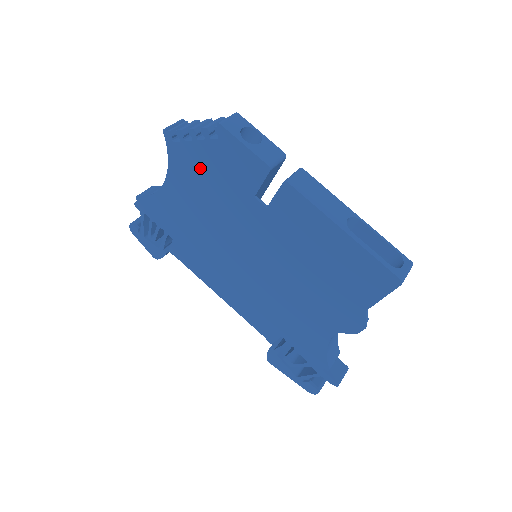
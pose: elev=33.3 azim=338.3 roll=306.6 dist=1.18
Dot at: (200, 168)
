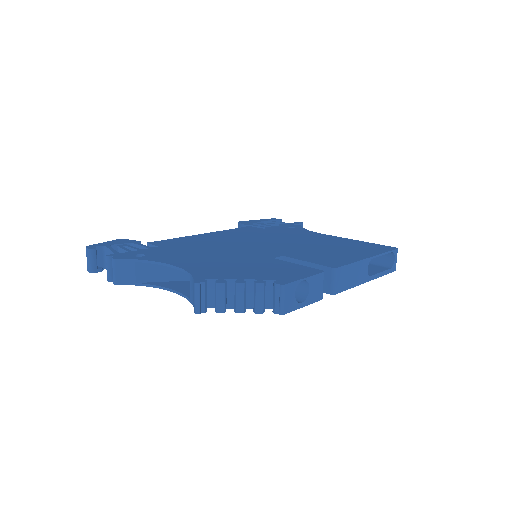
Dot at: occluded
